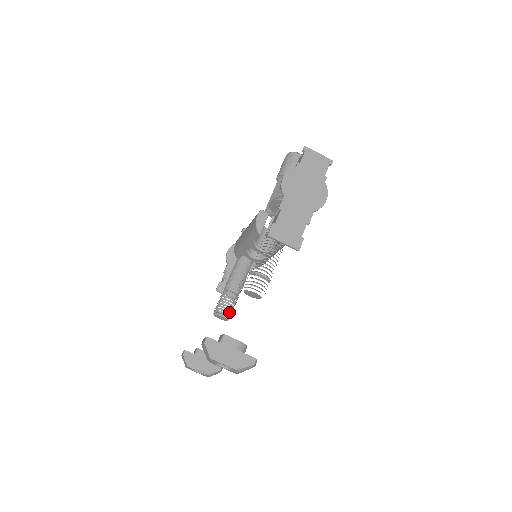
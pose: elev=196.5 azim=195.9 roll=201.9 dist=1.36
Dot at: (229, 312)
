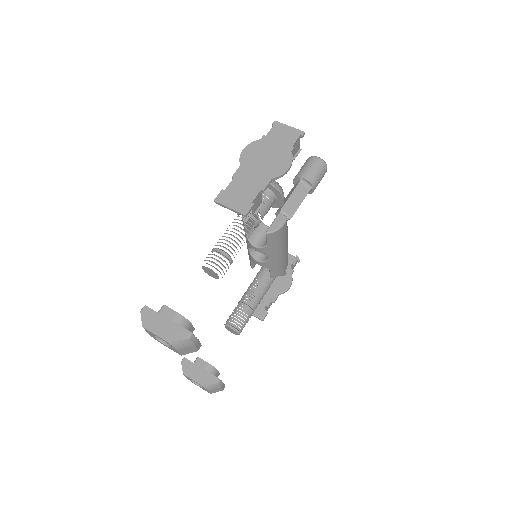
Dot at: (239, 324)
